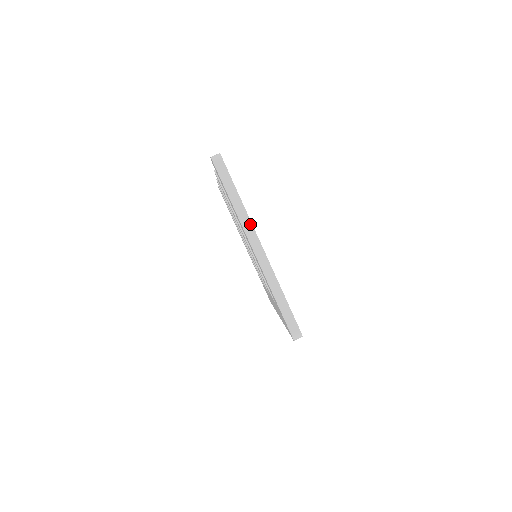
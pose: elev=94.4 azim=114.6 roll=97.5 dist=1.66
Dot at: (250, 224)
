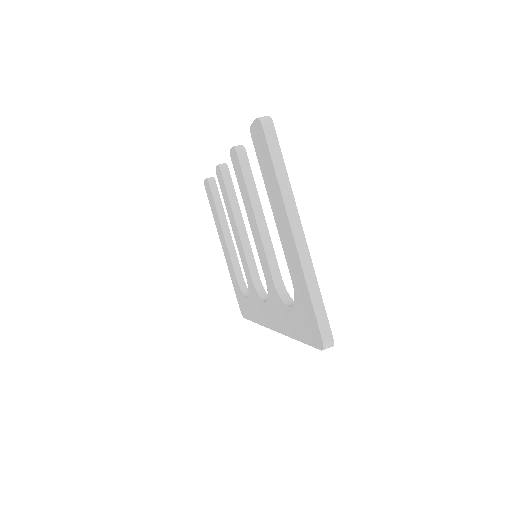
Dot at: (294, 203)
